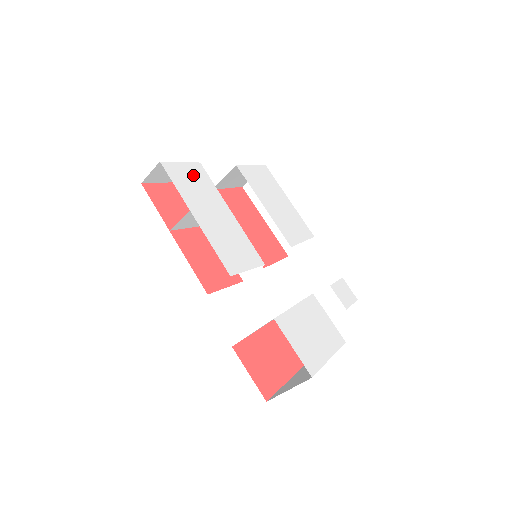
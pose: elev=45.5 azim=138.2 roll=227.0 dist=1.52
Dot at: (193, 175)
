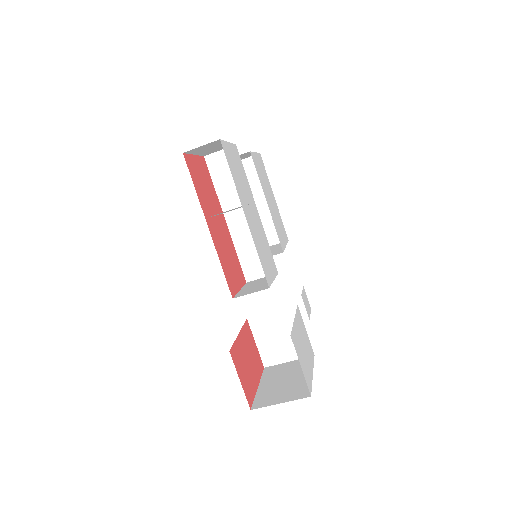
Dot at: (236, 160)
